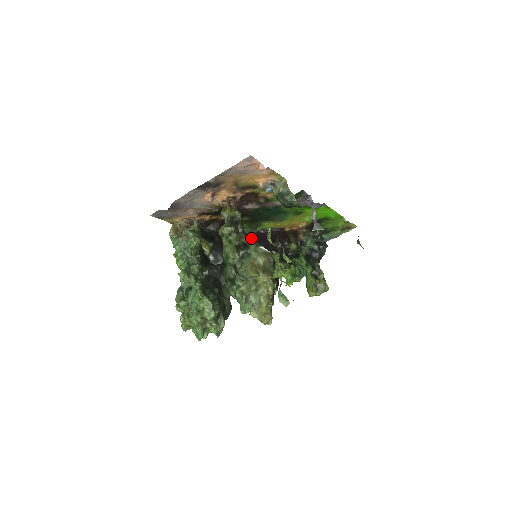
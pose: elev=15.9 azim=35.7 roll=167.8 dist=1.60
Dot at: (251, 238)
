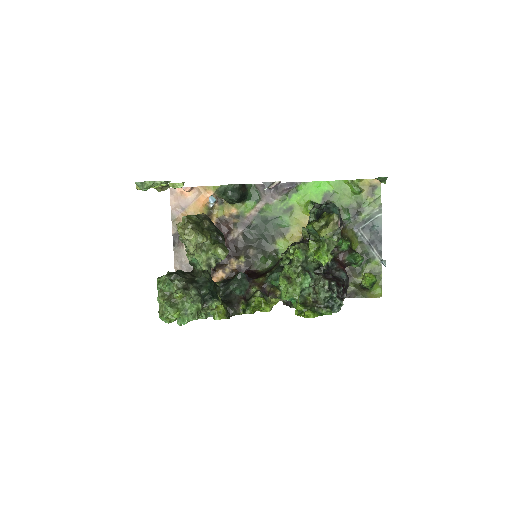
Dot at: occluded
